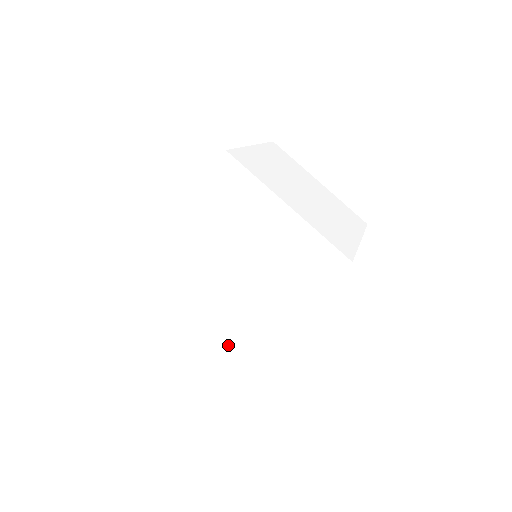
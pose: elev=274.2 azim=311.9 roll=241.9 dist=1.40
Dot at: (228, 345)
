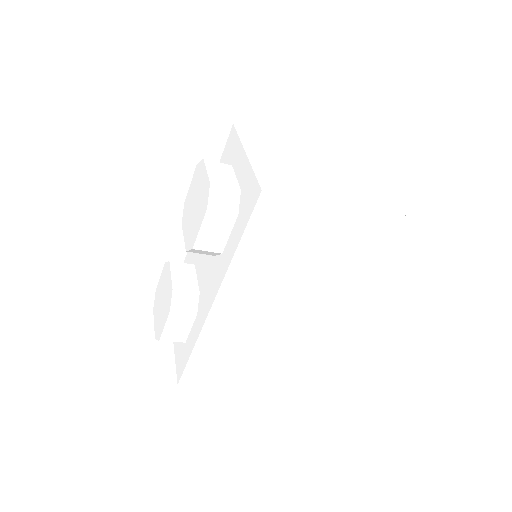
Dot at: (280, 180)
